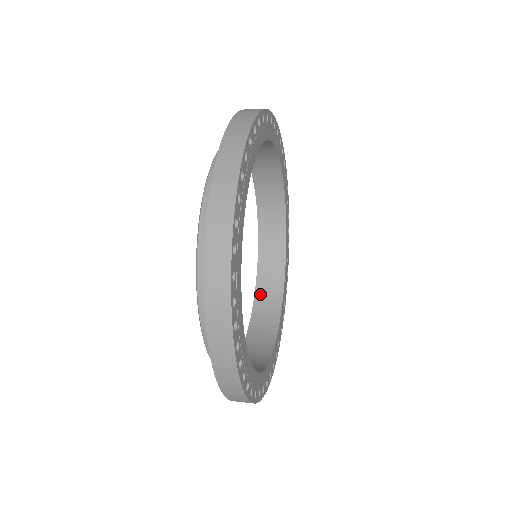
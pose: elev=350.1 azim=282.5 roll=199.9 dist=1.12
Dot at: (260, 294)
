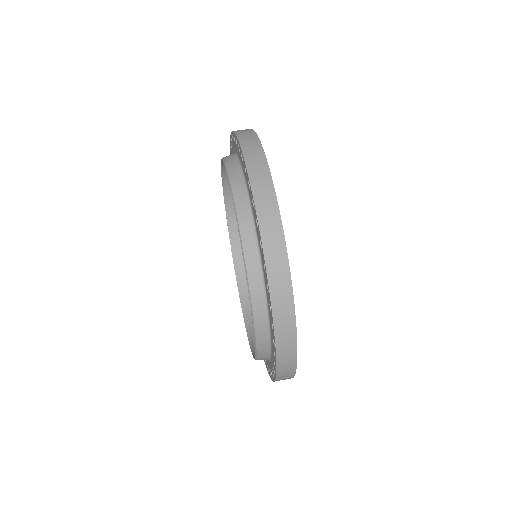
Dot at: occluded
